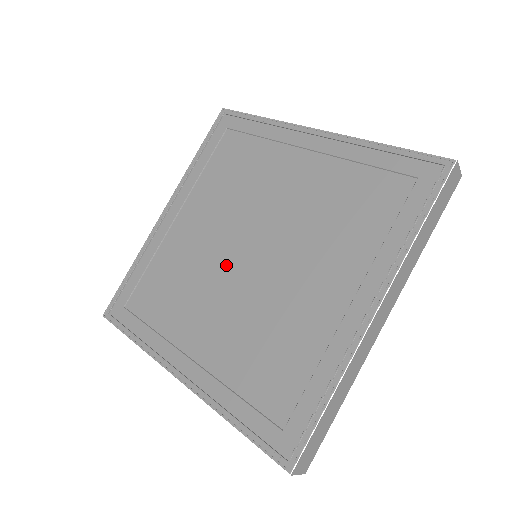
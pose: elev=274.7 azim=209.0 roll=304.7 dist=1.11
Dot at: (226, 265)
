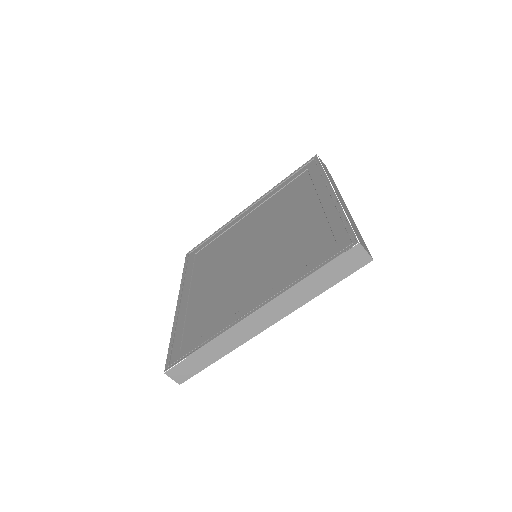
Dot at: (239, 253)
